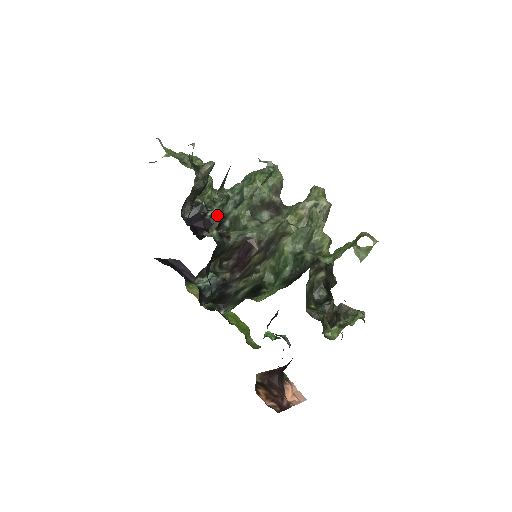
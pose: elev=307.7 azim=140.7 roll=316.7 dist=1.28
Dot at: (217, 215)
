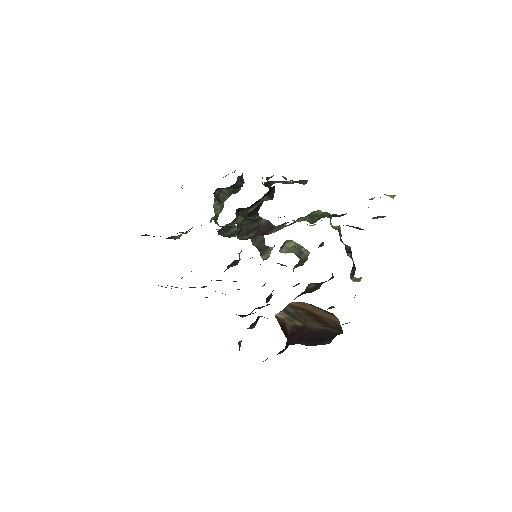
Dot at: occluded
